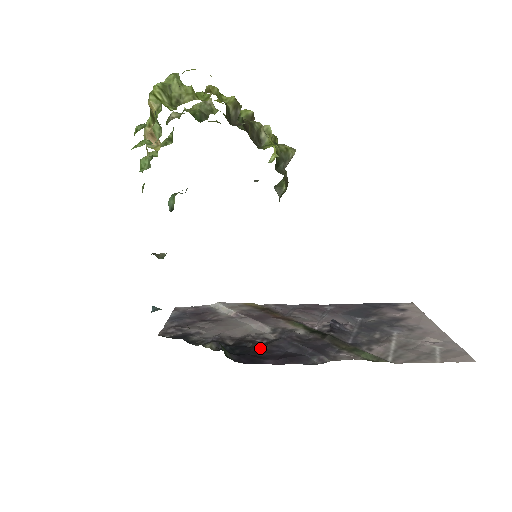
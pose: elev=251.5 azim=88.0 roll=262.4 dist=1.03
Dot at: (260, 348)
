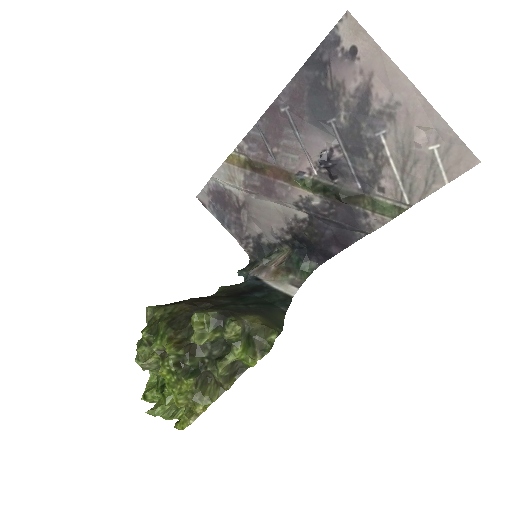
Dot at: (314, 236)
